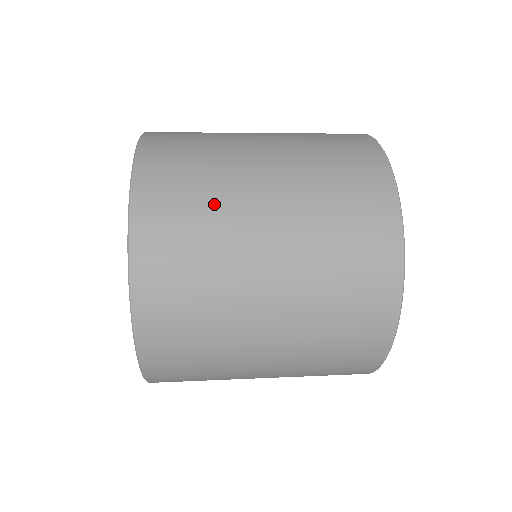
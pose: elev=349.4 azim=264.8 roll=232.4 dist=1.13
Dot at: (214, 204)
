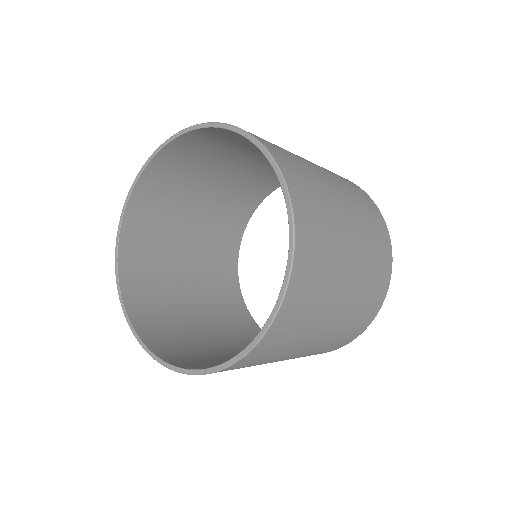
Dot at: occluded
